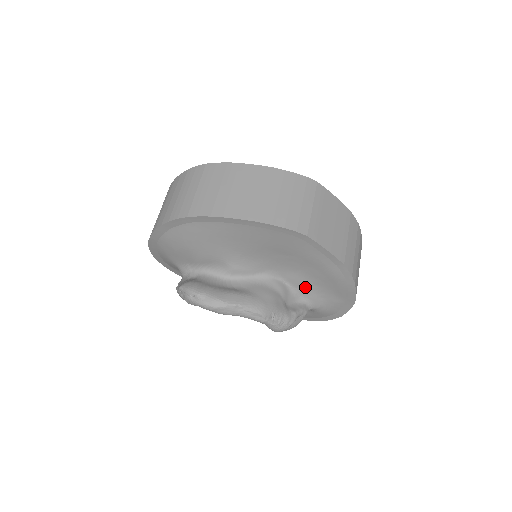
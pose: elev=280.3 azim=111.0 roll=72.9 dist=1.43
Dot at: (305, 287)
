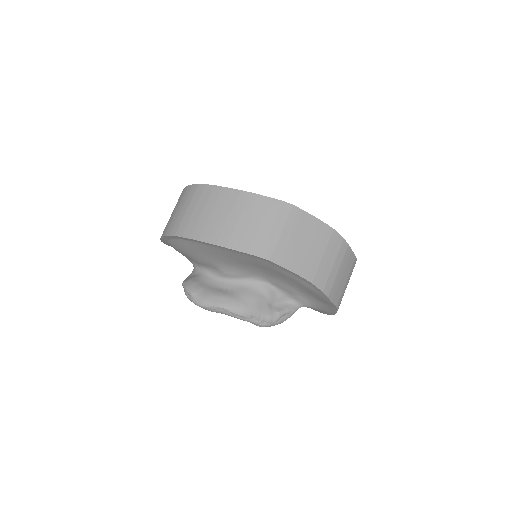
Dot at: (291, 291)
